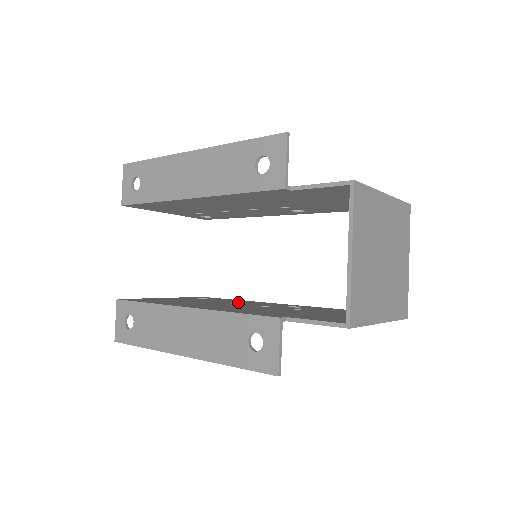
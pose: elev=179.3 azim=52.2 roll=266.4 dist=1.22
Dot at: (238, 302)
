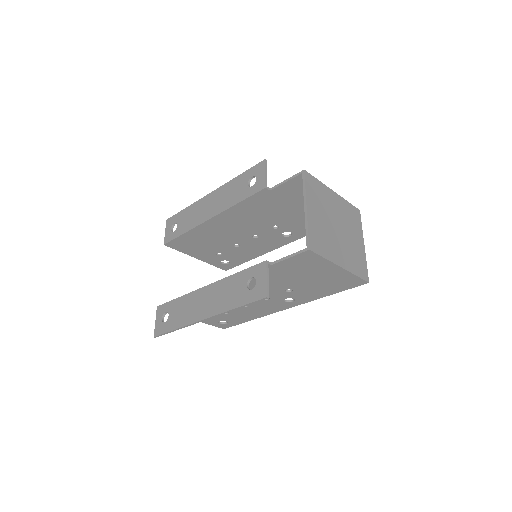
Dot at: occluded
